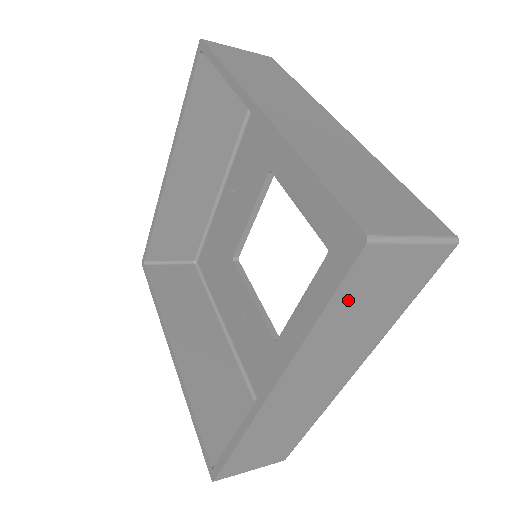
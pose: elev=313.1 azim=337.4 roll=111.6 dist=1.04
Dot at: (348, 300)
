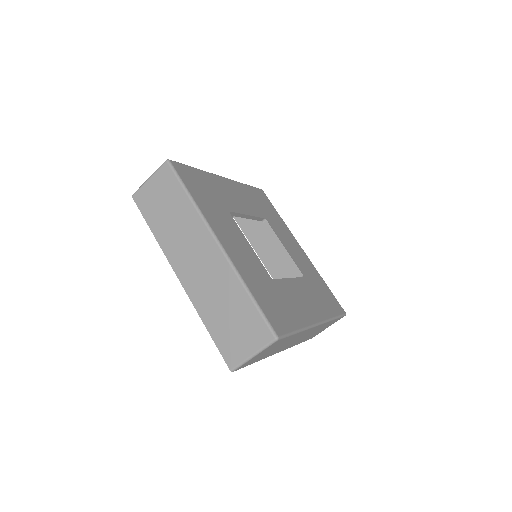
Dot at: (153, 215)
